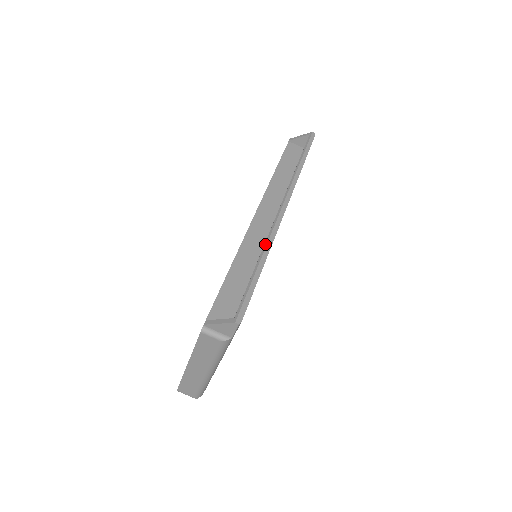
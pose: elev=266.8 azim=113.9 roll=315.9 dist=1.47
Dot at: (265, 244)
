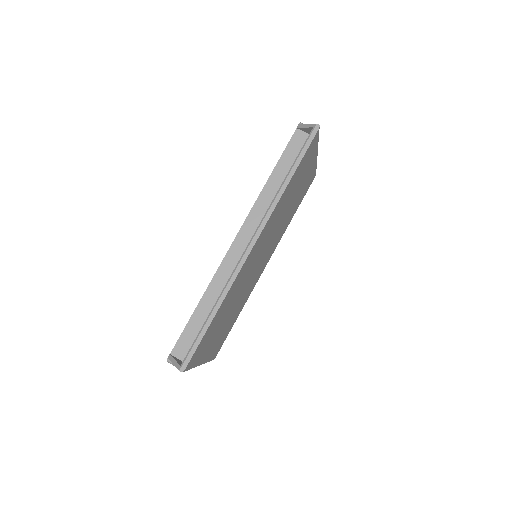
Dot at: (222, 291)
